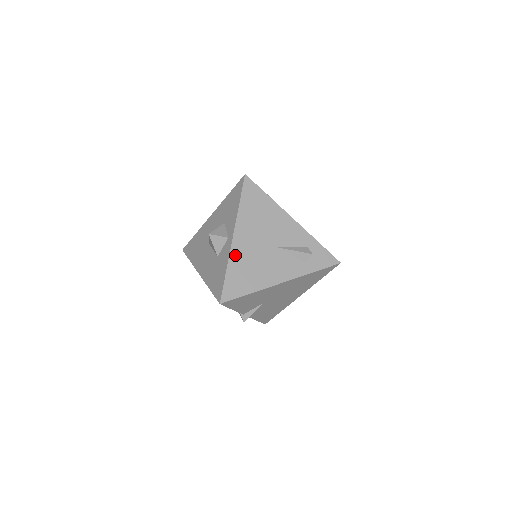
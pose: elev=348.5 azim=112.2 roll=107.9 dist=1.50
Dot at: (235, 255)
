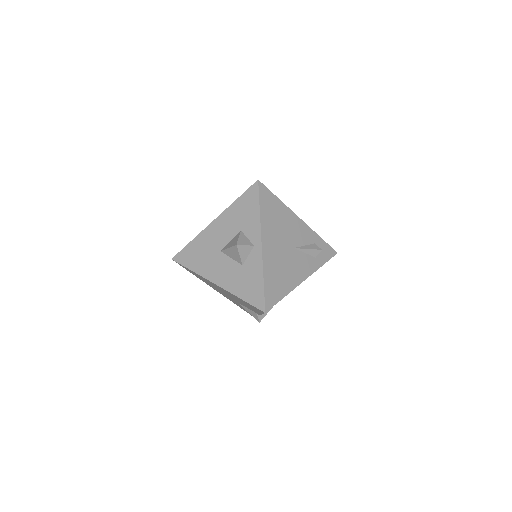
Dot at: (267, 262)
